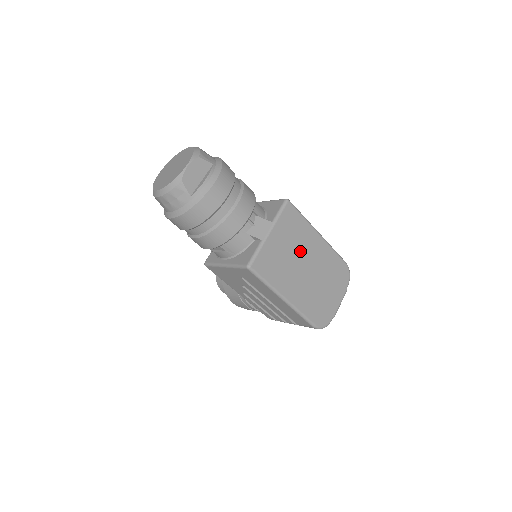
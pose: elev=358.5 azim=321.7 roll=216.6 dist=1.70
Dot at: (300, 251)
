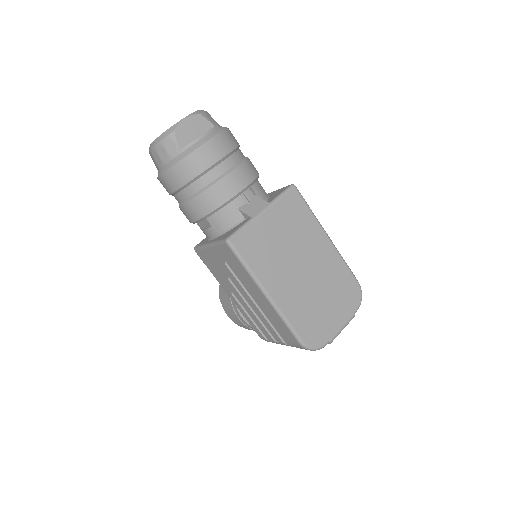
Dot at: (299, 246)
